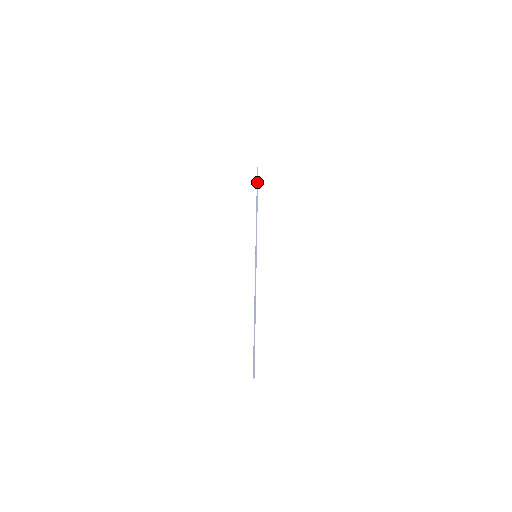
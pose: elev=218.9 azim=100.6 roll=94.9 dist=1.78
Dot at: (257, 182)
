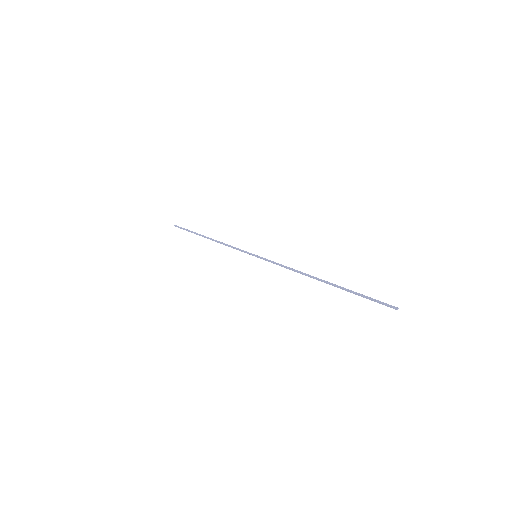
Dot at: occluded
